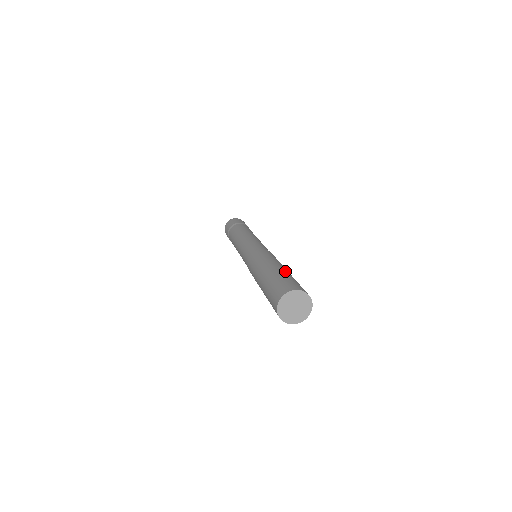
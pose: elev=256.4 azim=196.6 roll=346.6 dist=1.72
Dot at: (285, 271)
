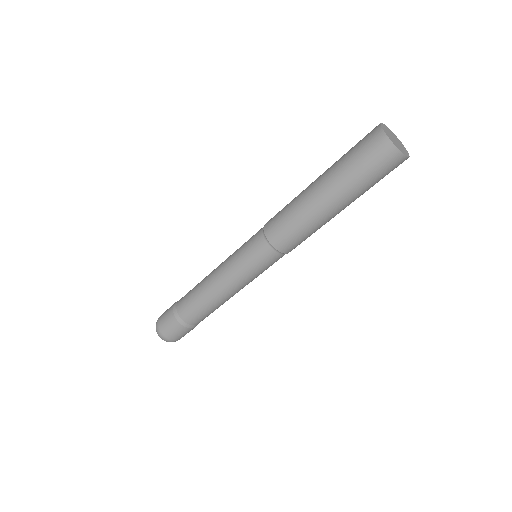
Dot at: occluded
